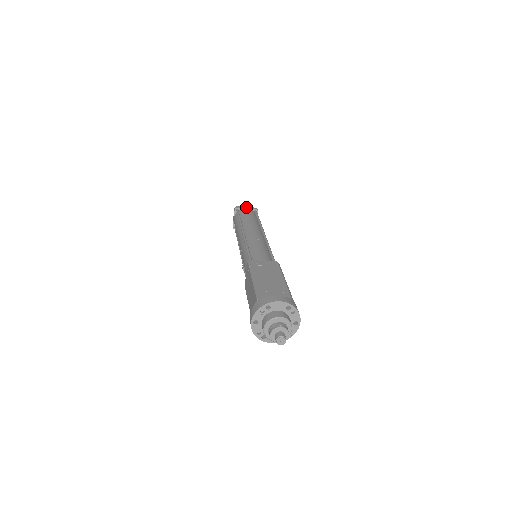
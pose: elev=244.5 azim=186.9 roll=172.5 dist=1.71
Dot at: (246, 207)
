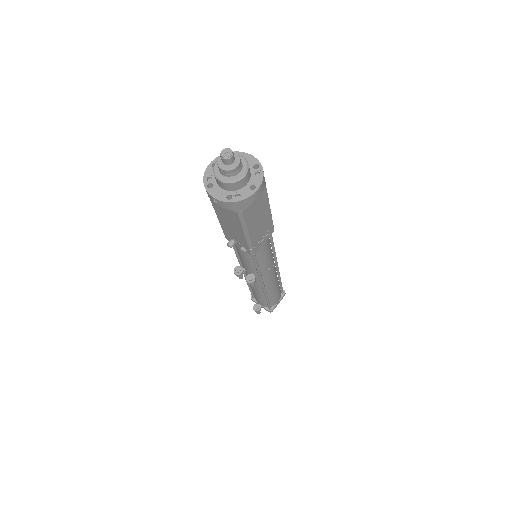
Dot at: occluded
